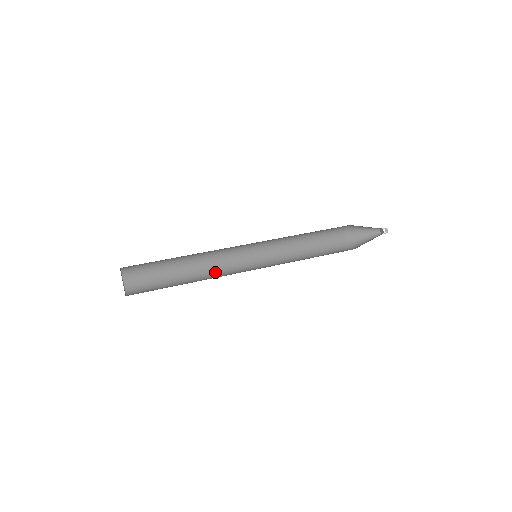
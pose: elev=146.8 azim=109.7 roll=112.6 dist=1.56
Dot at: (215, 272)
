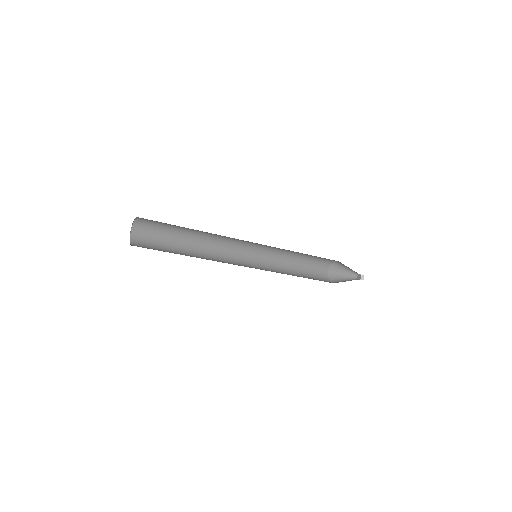
Dot at: occluded
